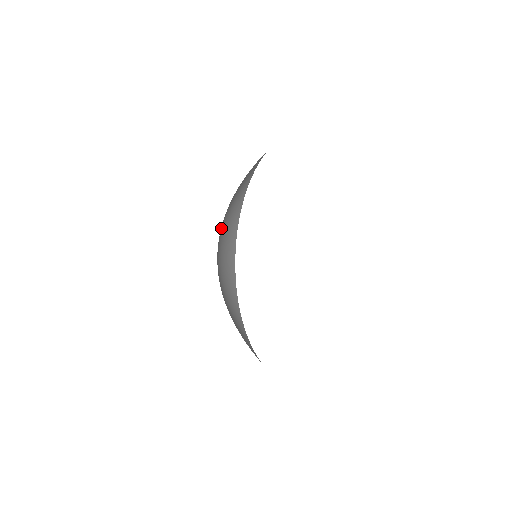
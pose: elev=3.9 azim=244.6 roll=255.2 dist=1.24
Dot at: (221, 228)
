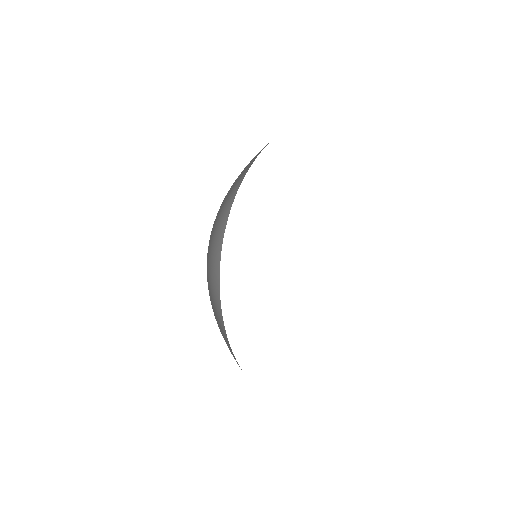
Dot at: occluded
